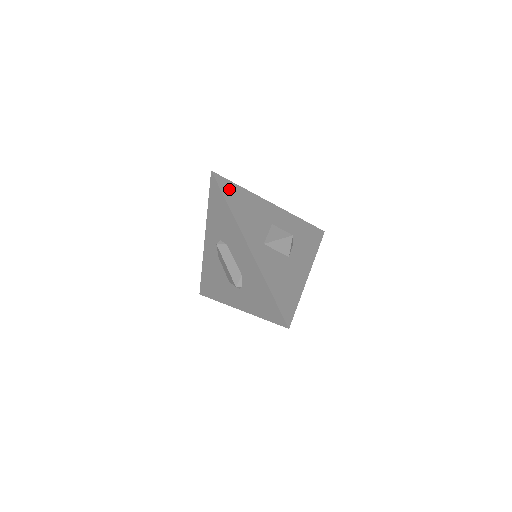
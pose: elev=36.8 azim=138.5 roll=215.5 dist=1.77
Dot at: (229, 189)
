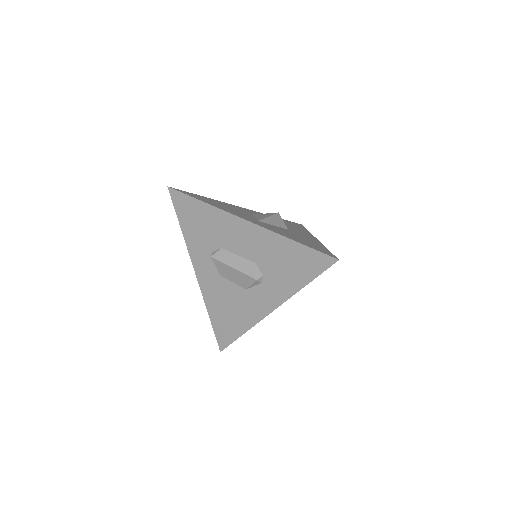
Dot at: occluded
